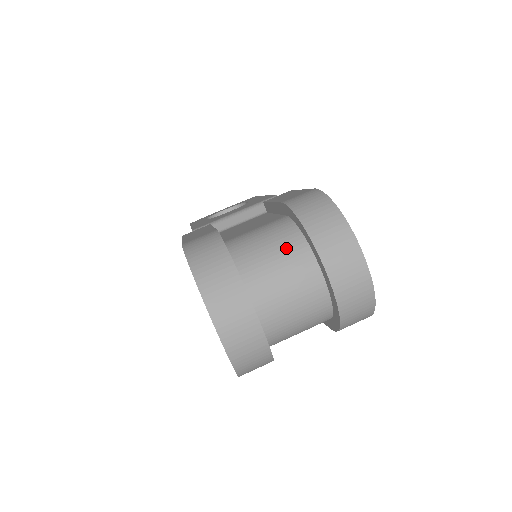
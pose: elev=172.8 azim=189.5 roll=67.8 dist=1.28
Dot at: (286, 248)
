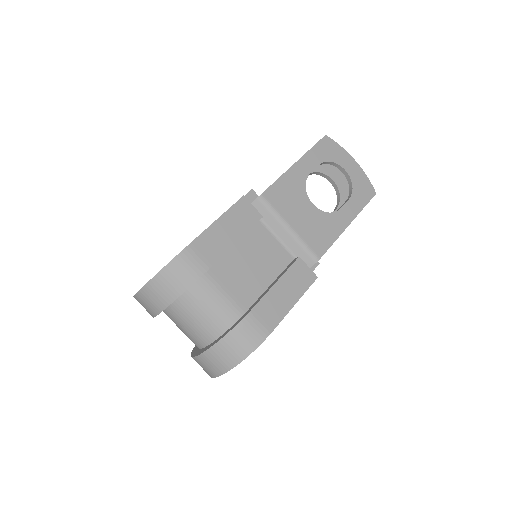
Dot at: (206, 327)
